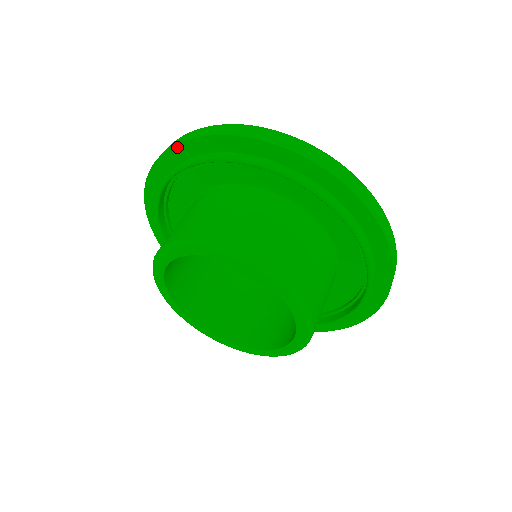
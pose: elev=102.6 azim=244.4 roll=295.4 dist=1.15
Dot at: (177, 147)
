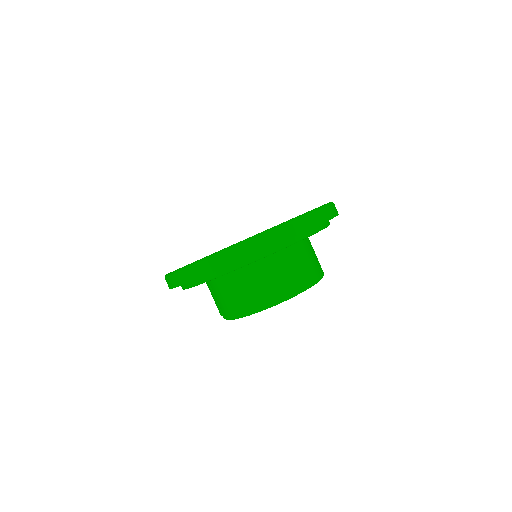
Dot at: occluded
